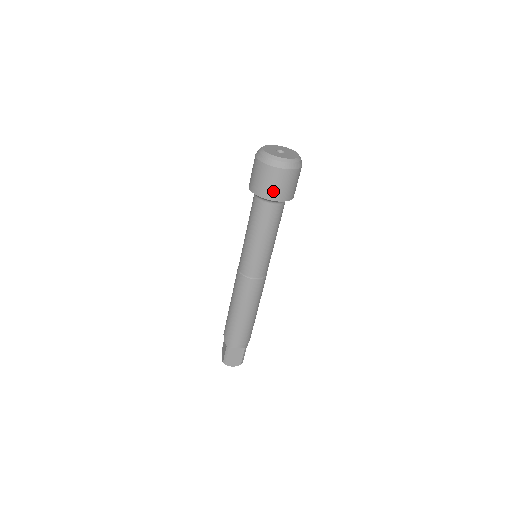
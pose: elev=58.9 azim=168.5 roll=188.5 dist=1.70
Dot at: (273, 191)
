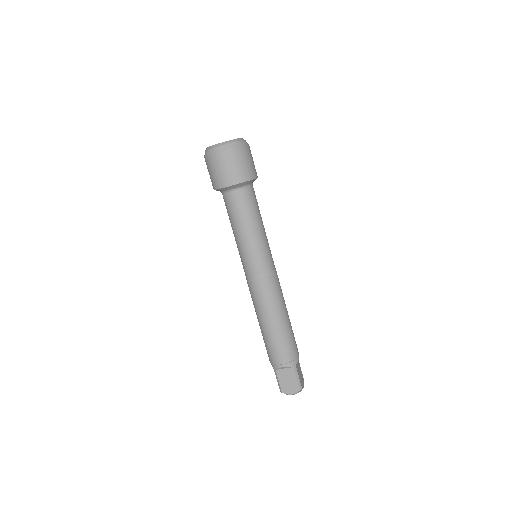
Dot at: (223, 177)
